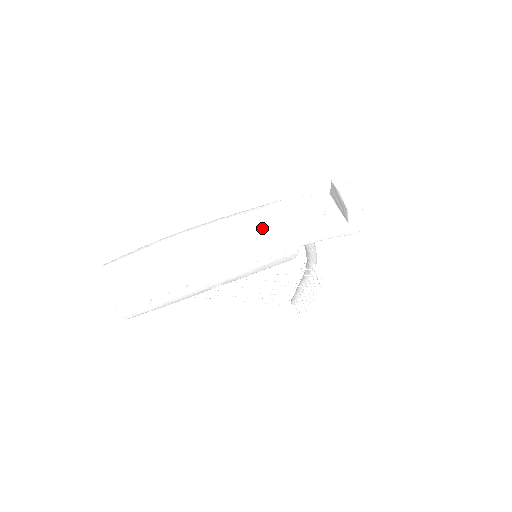
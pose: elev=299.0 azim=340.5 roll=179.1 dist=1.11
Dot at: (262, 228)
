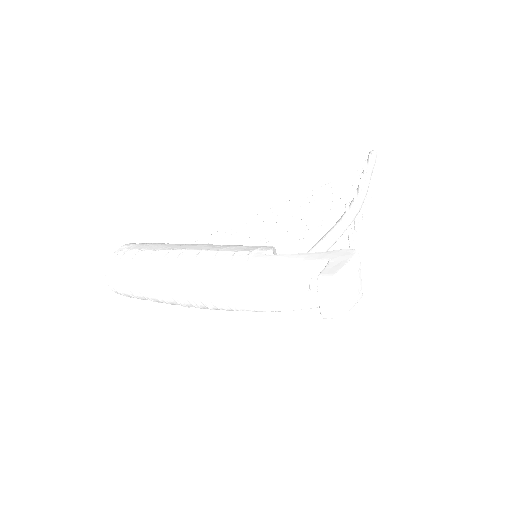
Dot at: (231, 301)
